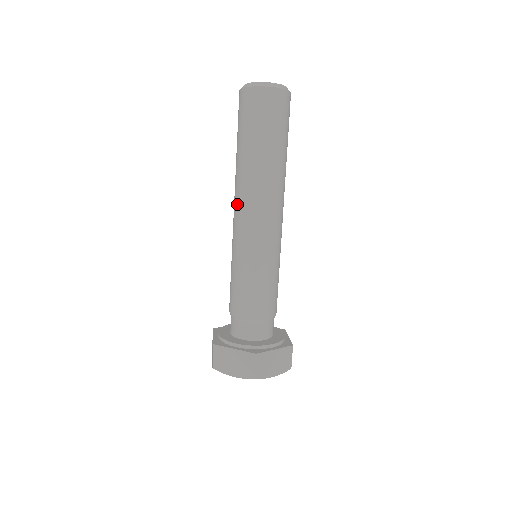
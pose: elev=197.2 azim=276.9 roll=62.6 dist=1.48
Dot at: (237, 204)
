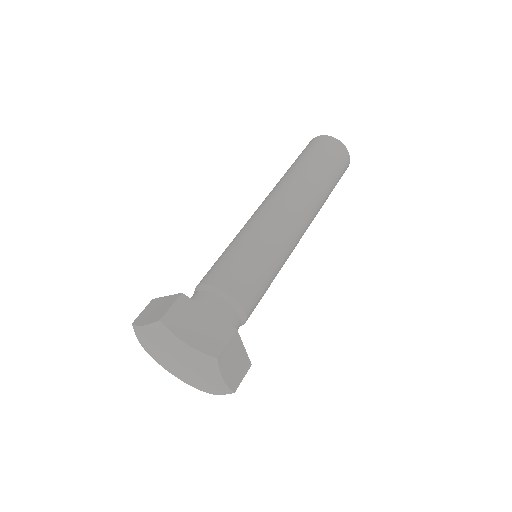
Dot at: (276, 197)
